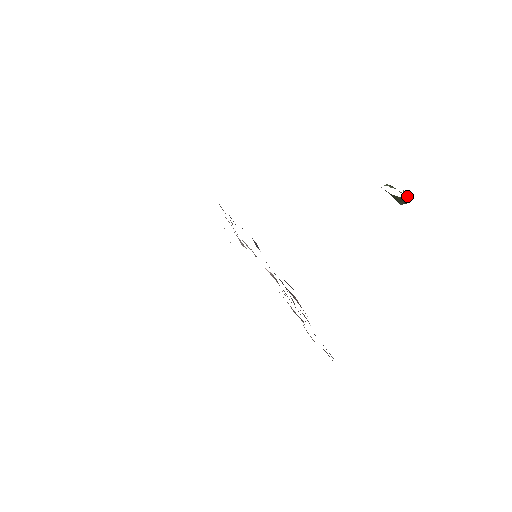
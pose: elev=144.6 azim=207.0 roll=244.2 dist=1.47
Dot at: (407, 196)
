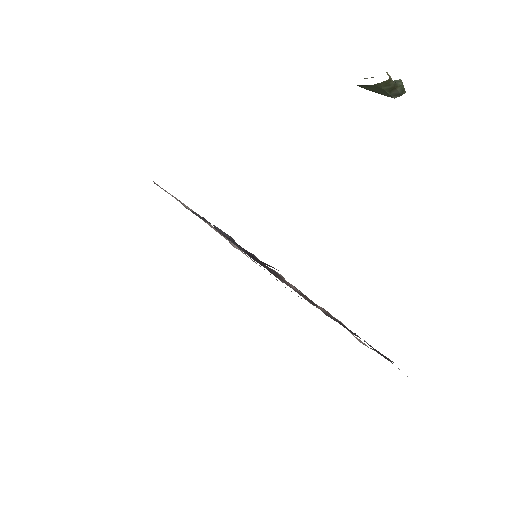
Dot at: (398, 81)
